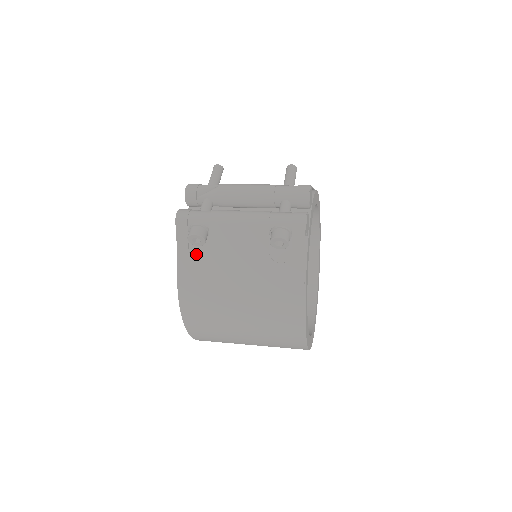
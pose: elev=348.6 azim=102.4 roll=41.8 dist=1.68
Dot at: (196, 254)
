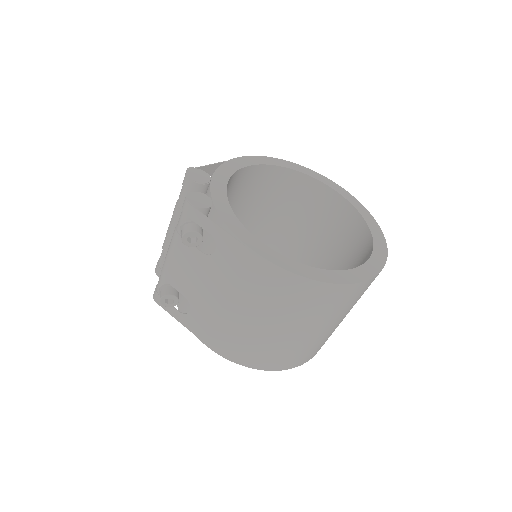
Dot at: (189, 309)
